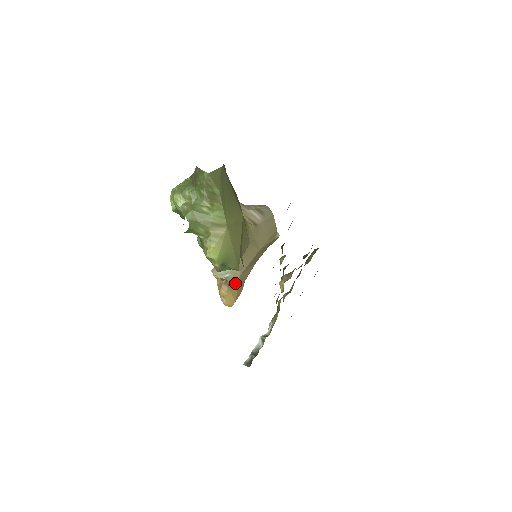
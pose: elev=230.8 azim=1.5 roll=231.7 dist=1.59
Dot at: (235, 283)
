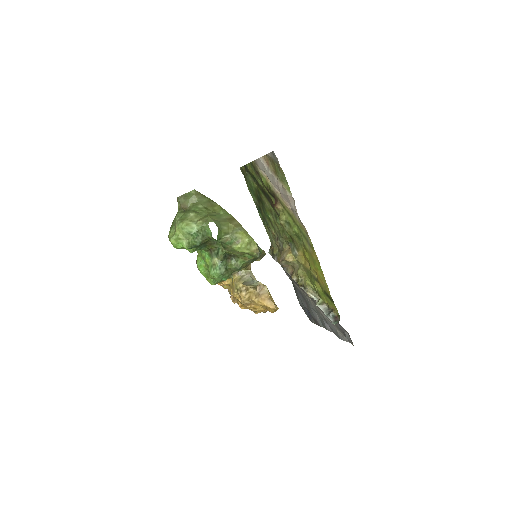
Dot at: occluded
